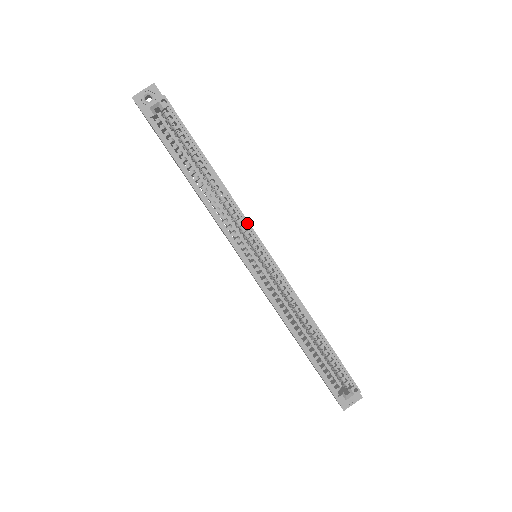
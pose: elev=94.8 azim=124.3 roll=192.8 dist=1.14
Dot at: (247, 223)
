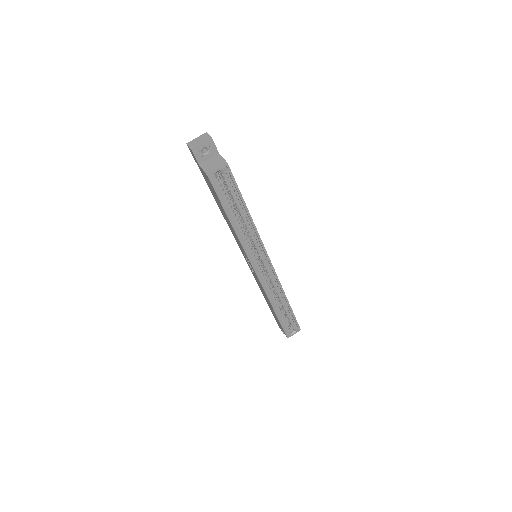
Dot at: (263, 248)
